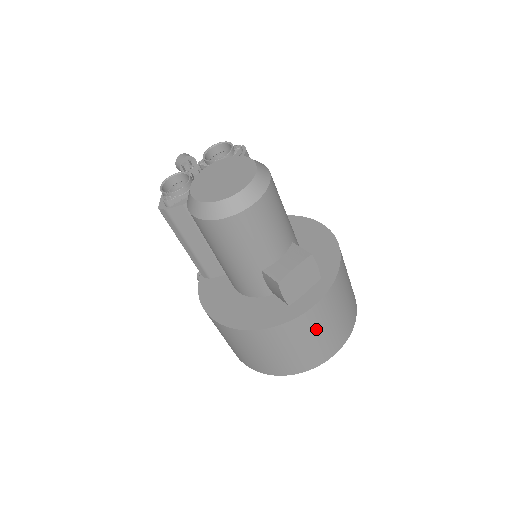
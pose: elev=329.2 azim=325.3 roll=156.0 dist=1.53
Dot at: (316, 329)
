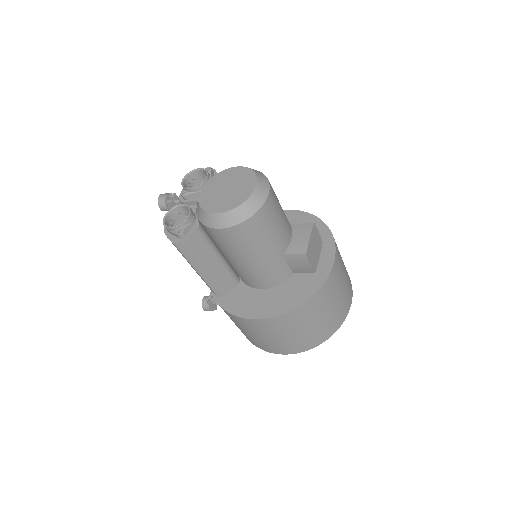
Dot at: (339, 283)
